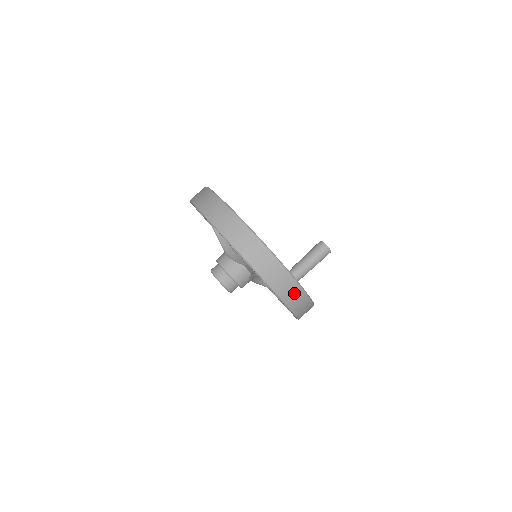
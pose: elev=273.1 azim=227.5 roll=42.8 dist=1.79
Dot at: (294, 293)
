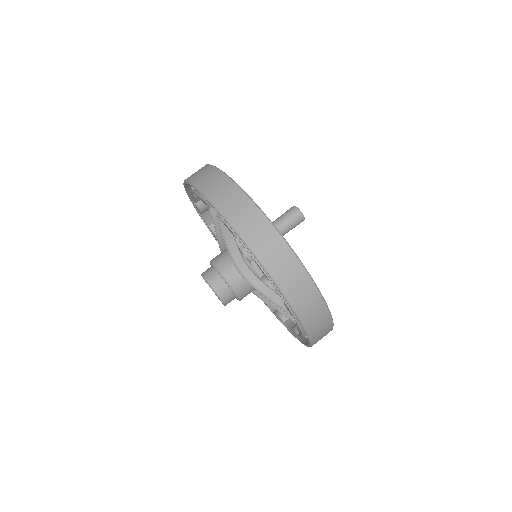
Dot at: occluded
